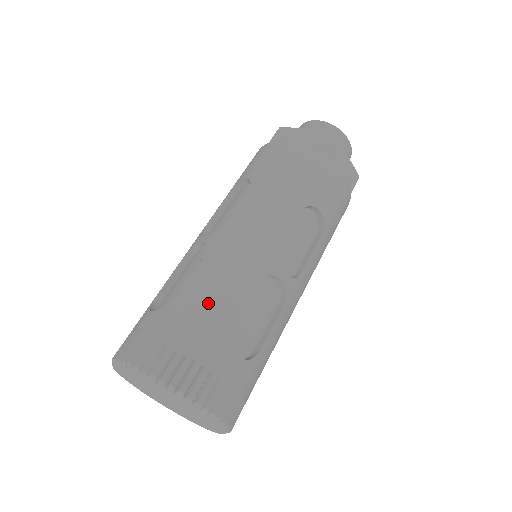
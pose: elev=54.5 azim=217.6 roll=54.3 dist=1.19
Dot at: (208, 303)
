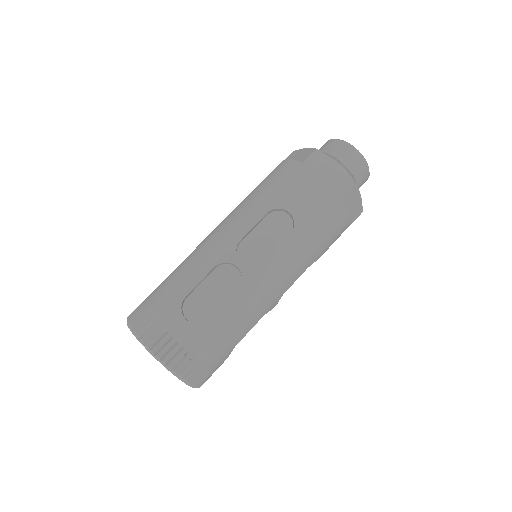
Dot at: (176, 280)
